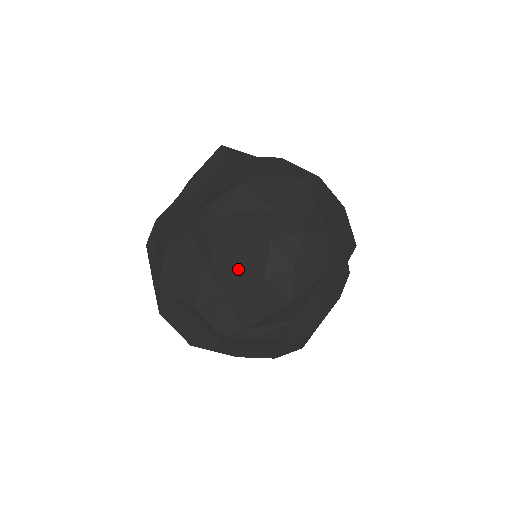
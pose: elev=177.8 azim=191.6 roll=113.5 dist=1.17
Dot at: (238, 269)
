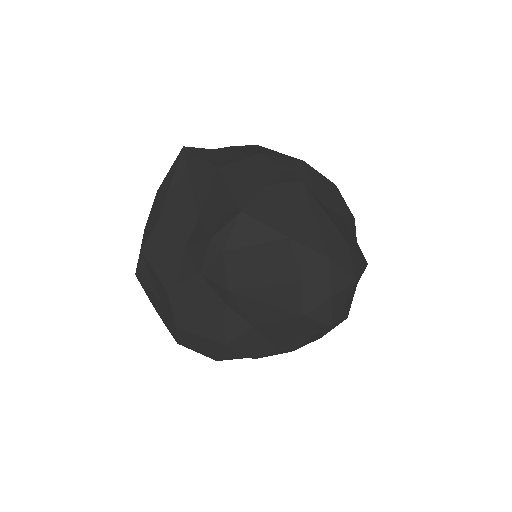
Dot at: (269, 308)
